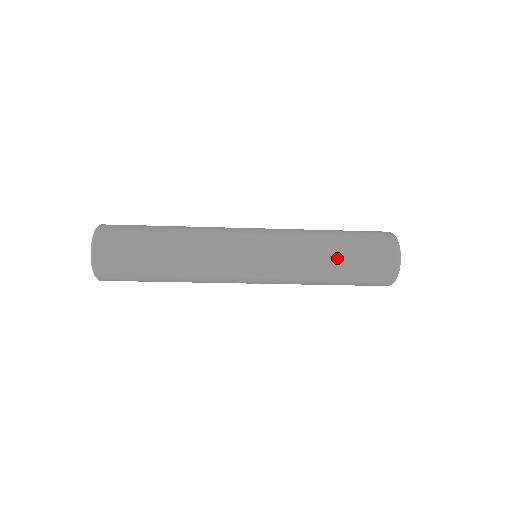
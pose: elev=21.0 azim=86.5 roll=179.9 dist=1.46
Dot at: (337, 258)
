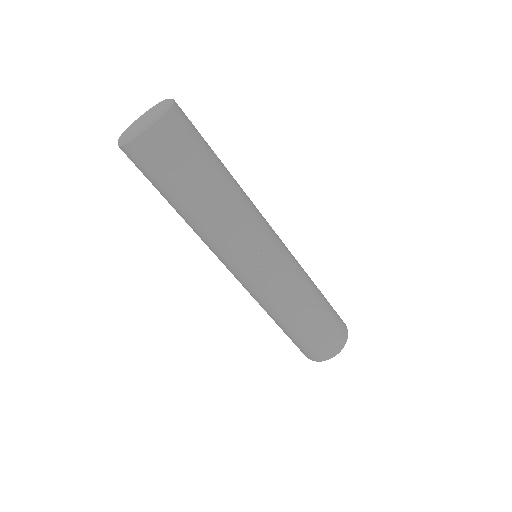
Dot at: (321, 298)
